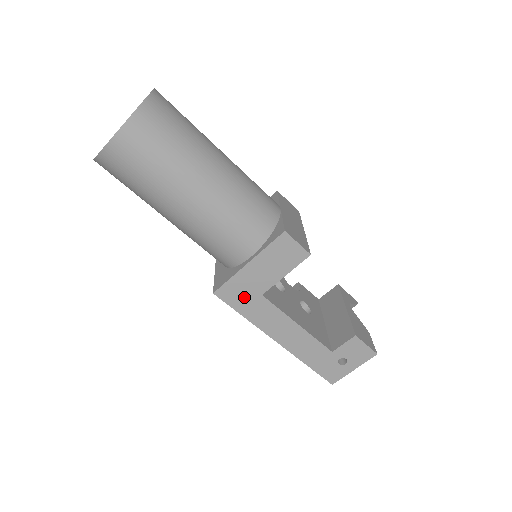
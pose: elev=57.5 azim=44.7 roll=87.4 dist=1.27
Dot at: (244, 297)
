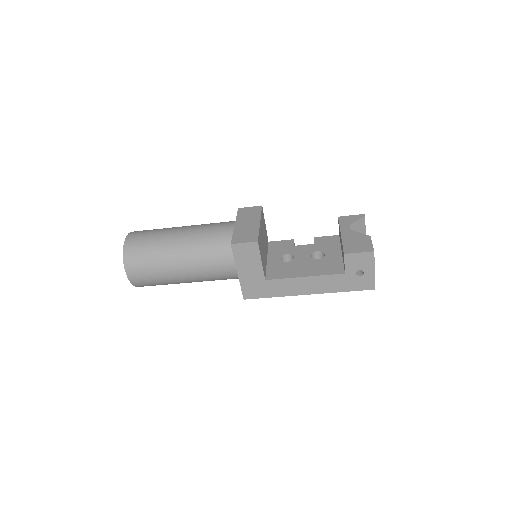
Dot at: (259, 289)
